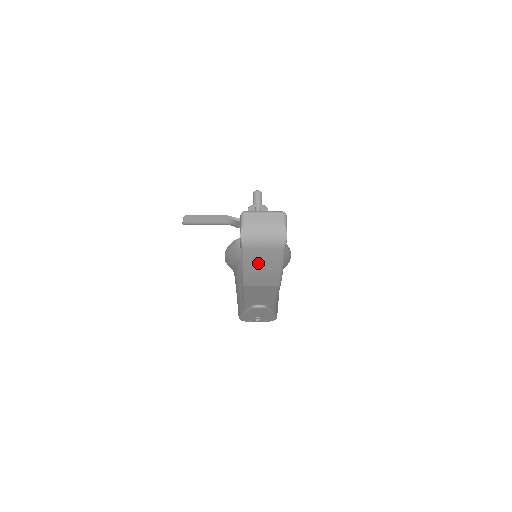
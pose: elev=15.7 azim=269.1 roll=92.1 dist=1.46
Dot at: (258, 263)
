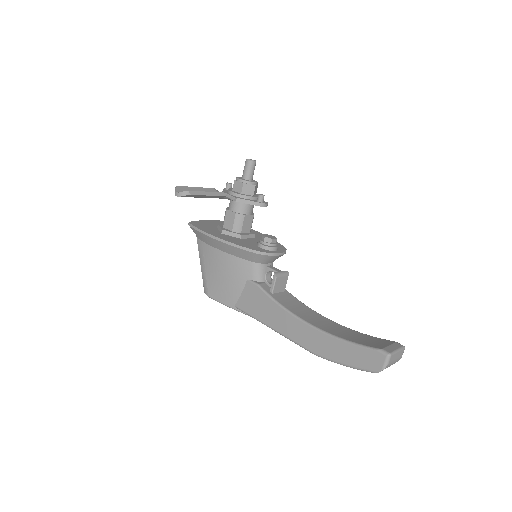
Dot at: occluded
